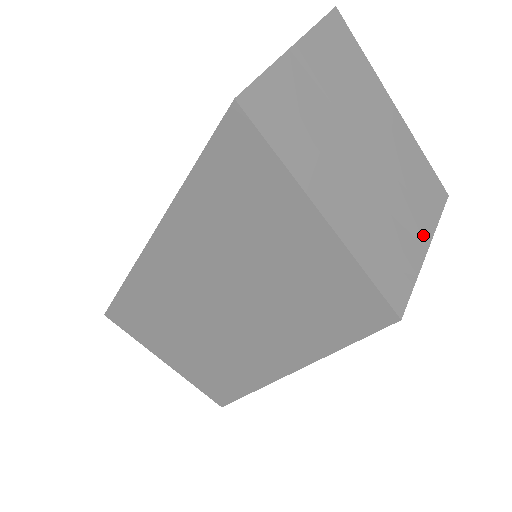
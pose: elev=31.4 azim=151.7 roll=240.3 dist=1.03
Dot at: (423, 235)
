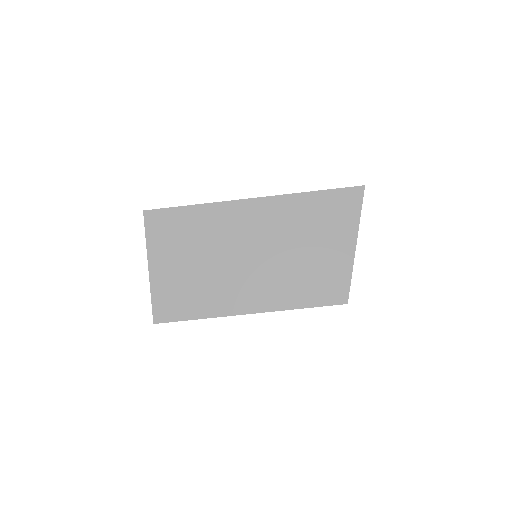
Dot at: occluded
